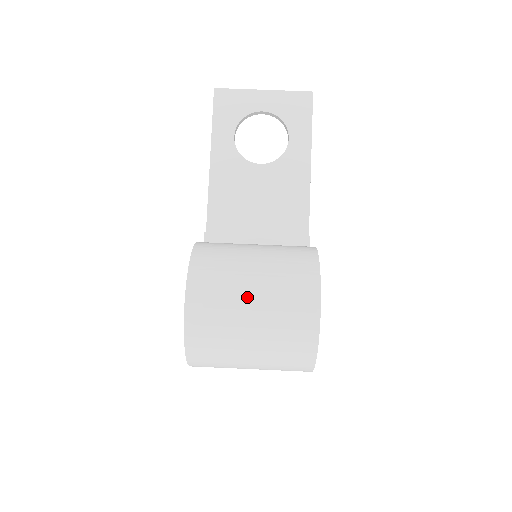
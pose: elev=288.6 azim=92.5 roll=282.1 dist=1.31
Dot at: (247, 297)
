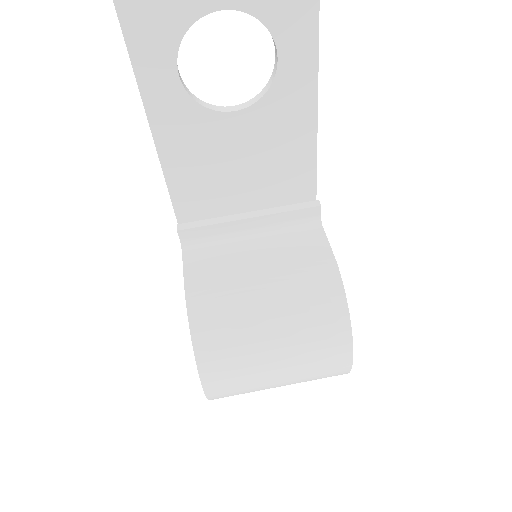
Dot at: (272, 374)
